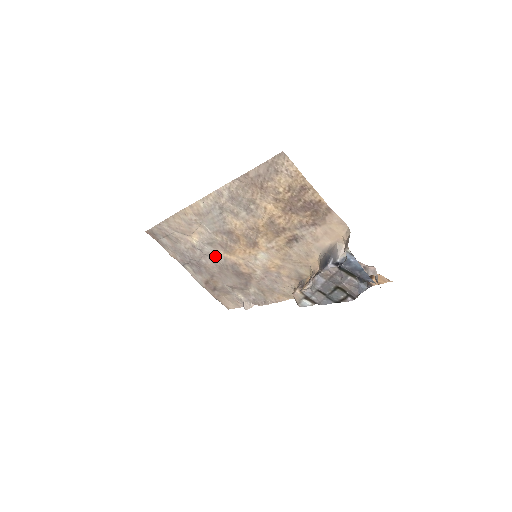
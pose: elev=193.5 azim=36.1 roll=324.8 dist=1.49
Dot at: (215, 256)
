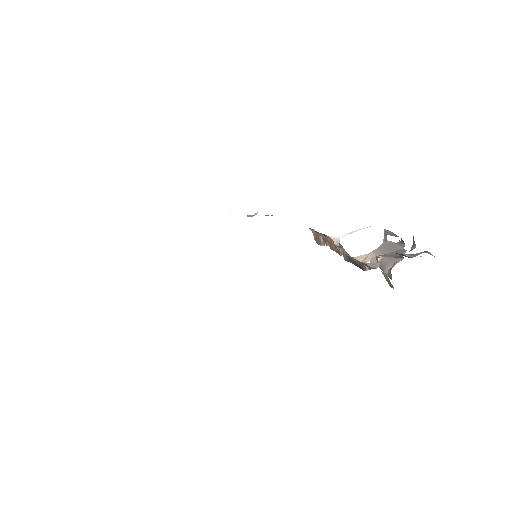
Dot at: occluded
